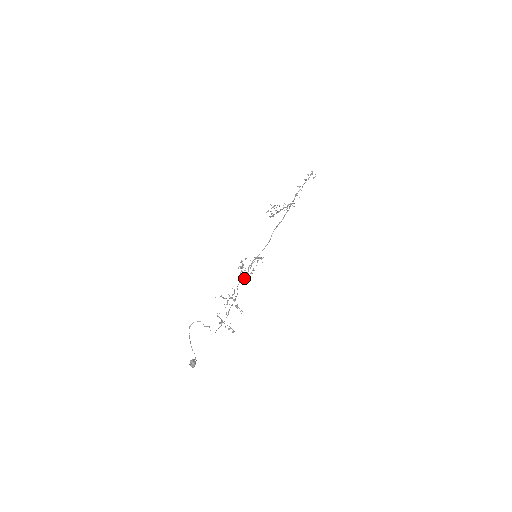
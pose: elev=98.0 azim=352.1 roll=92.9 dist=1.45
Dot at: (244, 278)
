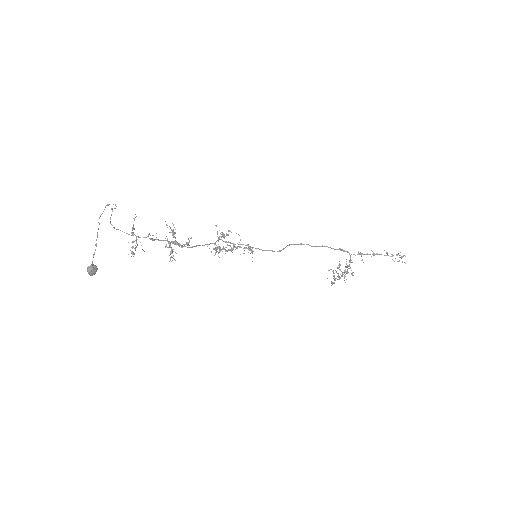
Dot at: (216, 248)
